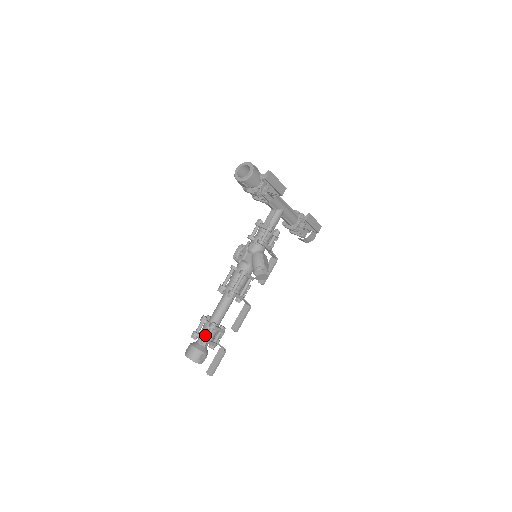
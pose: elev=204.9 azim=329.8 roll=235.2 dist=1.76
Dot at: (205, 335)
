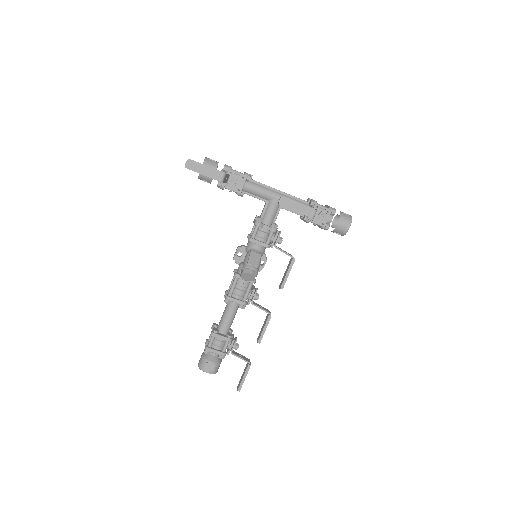
Dot at: occluded
